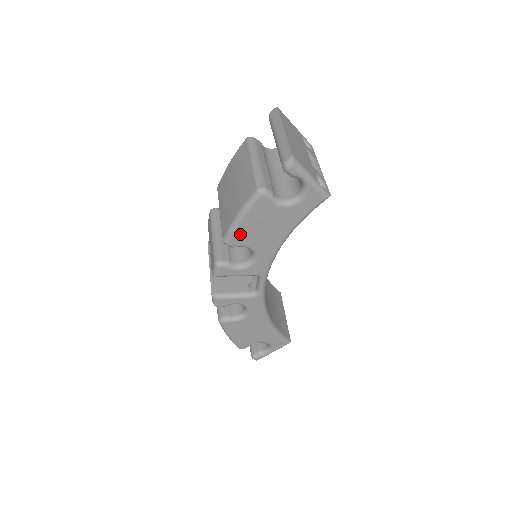
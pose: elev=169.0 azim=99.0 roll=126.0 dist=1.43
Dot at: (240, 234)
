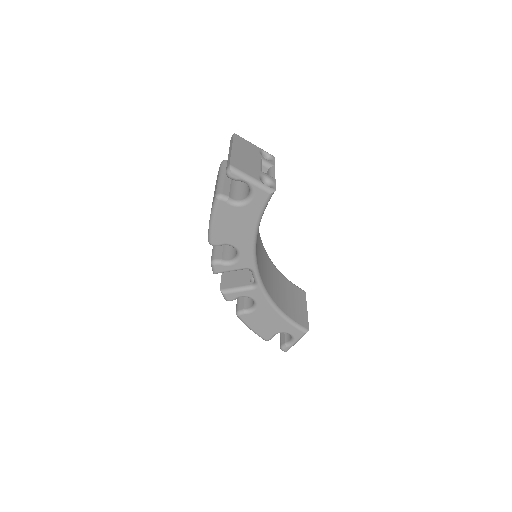
Dot at: (217, 234)
